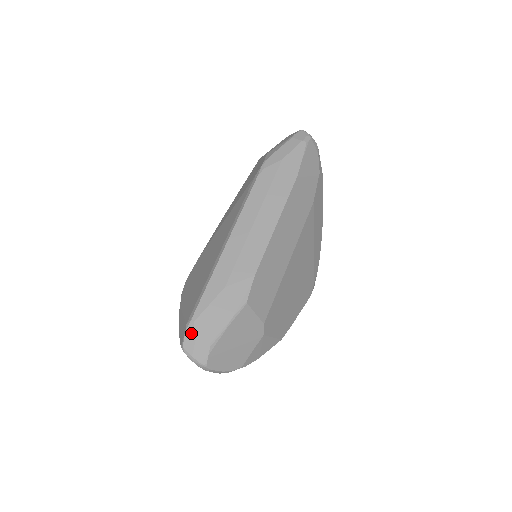
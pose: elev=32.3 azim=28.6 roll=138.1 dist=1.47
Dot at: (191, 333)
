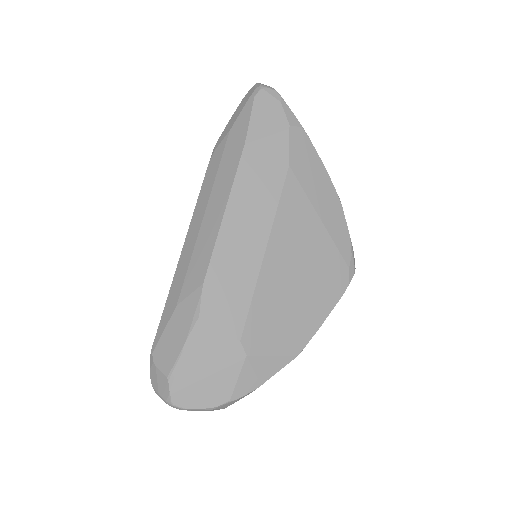
Dot at: (152, 367)
